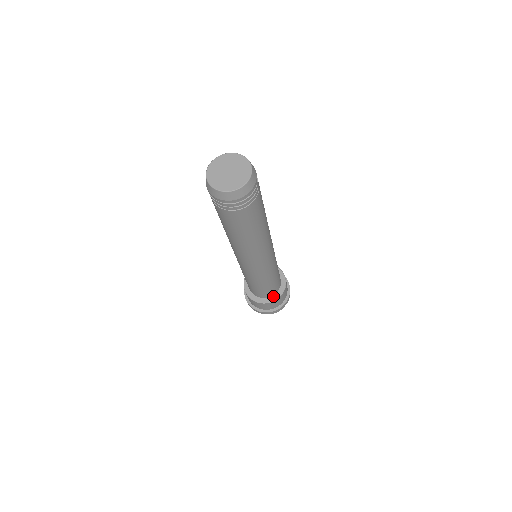
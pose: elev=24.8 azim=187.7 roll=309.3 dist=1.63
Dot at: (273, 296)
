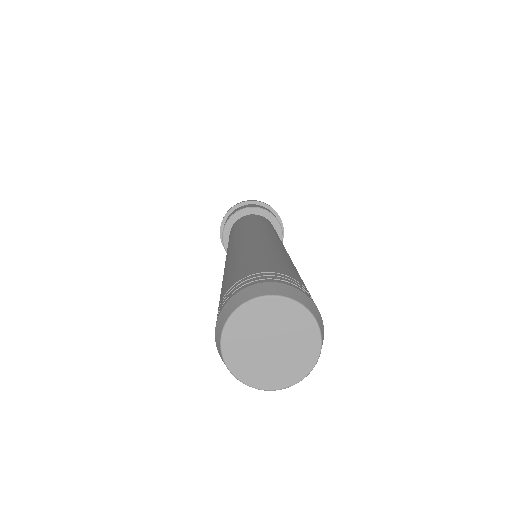
Dot at: occluded
